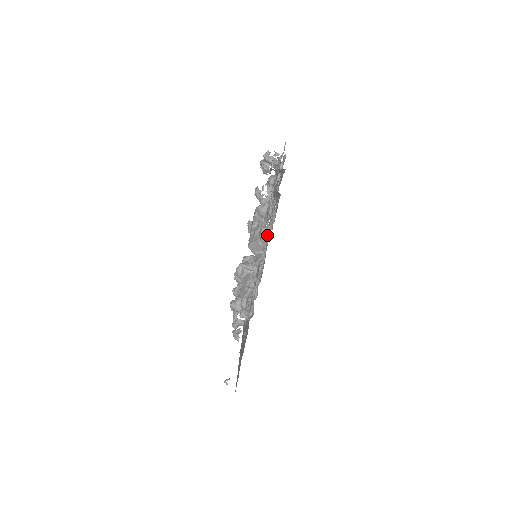
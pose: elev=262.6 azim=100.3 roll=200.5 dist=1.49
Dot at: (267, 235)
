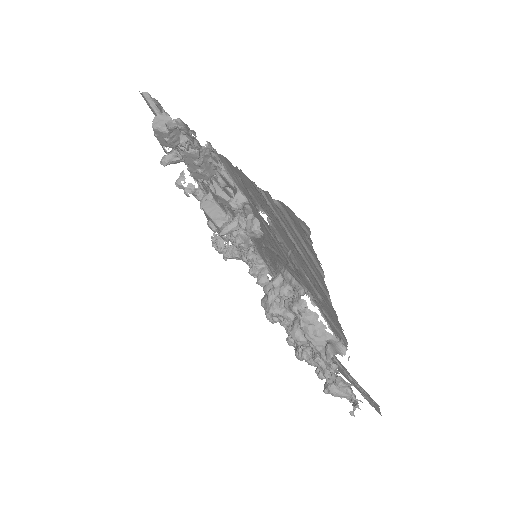
Dot at: occluded
